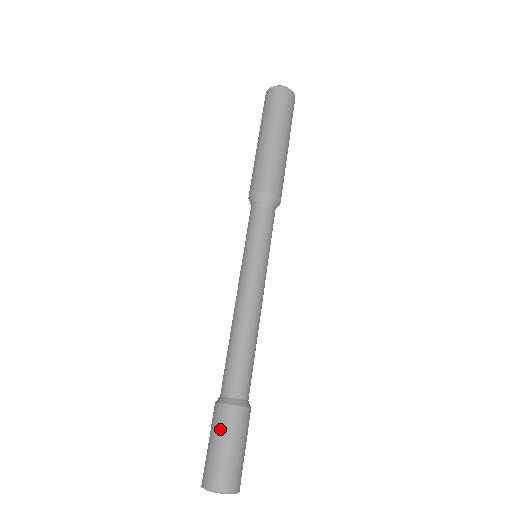
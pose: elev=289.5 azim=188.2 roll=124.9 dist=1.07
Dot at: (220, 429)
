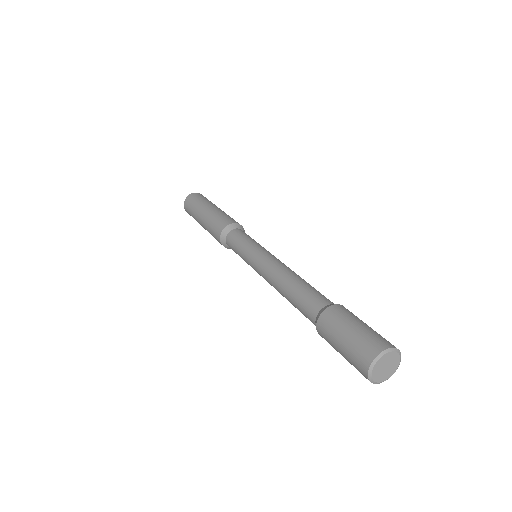
Dot at: (335, 326)
